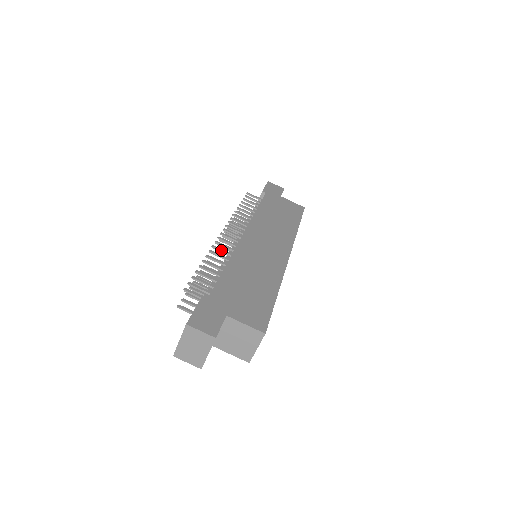
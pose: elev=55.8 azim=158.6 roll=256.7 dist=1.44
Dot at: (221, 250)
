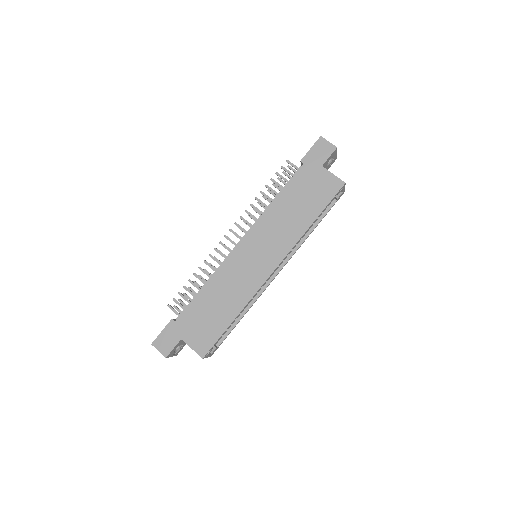
Dot at: (214, 260)
